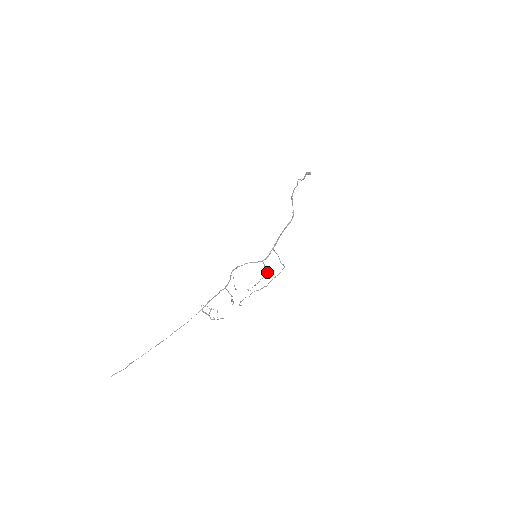
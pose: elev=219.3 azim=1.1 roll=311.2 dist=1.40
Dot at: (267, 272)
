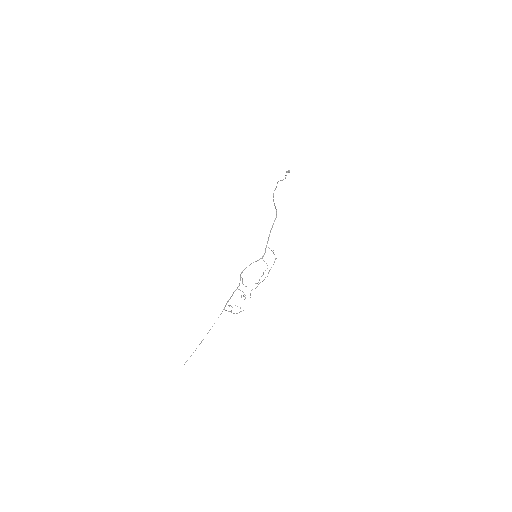
Dot at: (267, 265)
